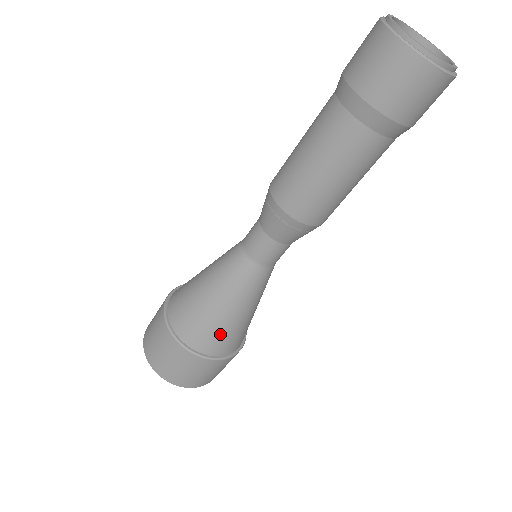
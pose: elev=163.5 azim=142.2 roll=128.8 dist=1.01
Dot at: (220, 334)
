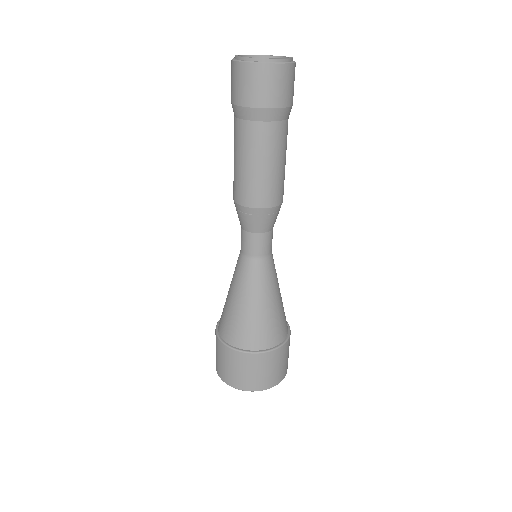
Dot at: (279, 321)
